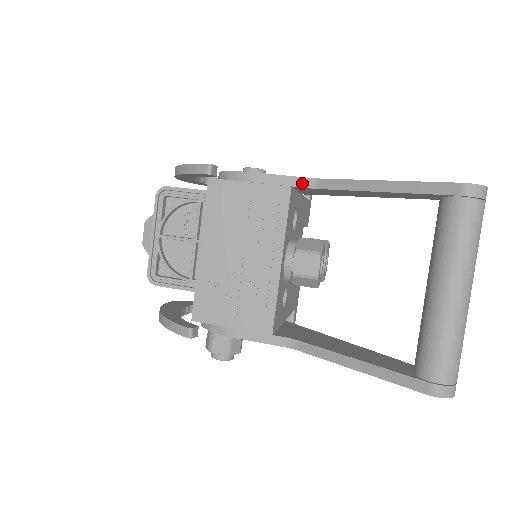
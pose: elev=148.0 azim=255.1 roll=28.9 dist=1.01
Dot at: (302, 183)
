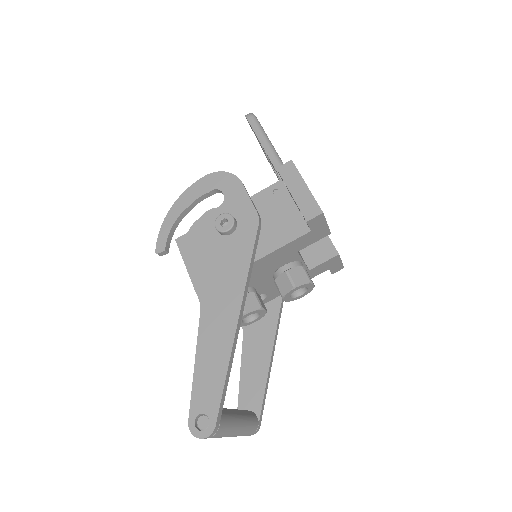
Dot at: (200, 298)
